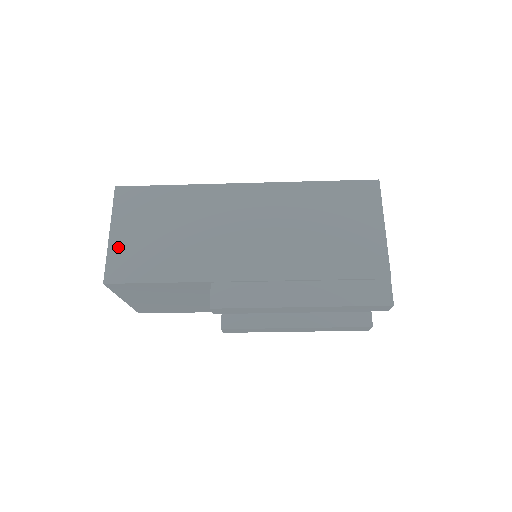
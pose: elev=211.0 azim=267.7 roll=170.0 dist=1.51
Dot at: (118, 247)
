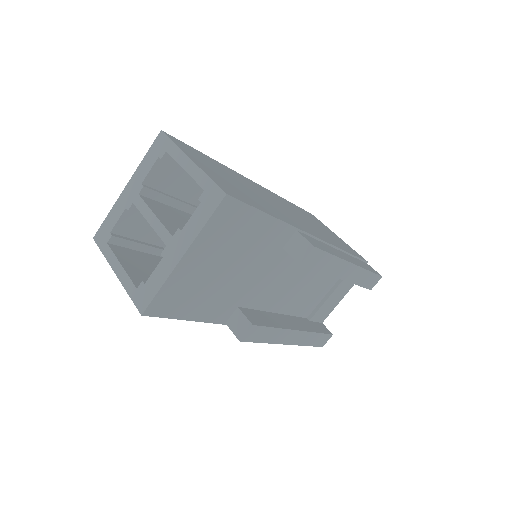
Dot at: (210, 173)
